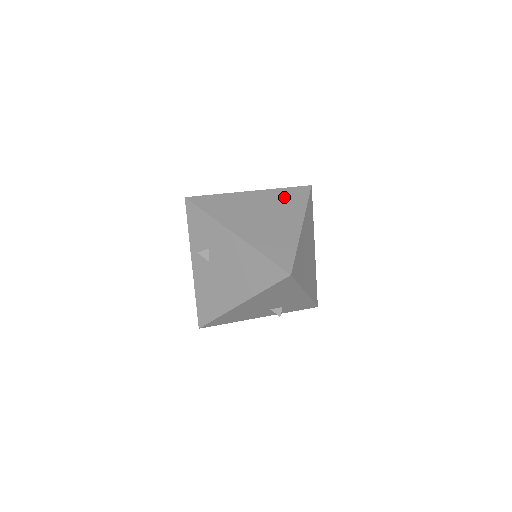
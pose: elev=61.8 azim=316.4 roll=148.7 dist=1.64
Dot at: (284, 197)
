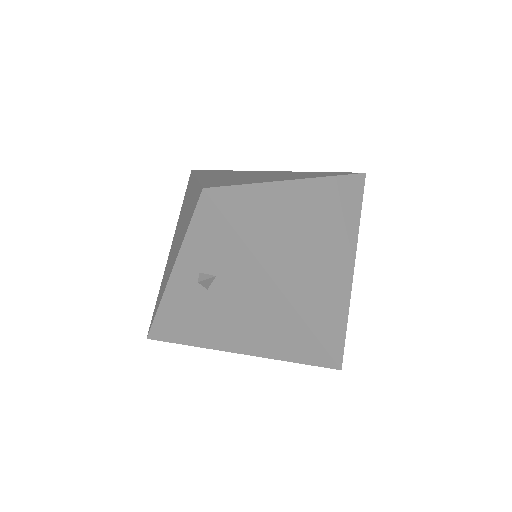
Dot at: (337, 199)
